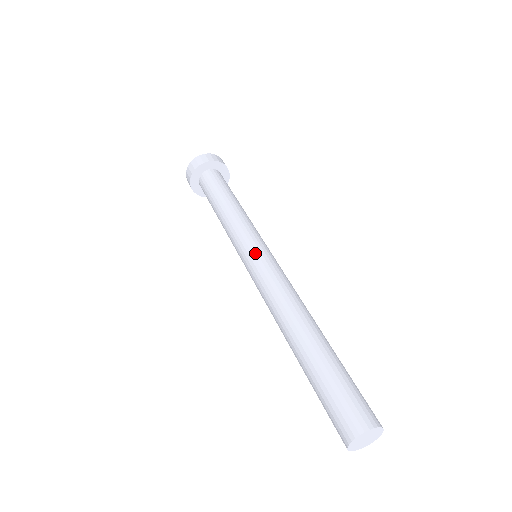
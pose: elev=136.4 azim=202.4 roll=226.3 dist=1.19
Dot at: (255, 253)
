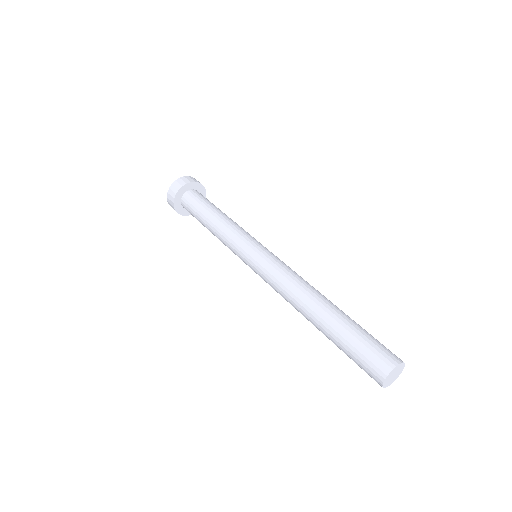
Dot at: (262, 250)
